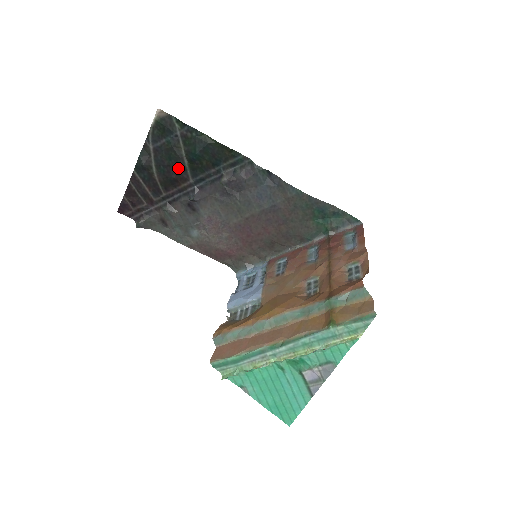
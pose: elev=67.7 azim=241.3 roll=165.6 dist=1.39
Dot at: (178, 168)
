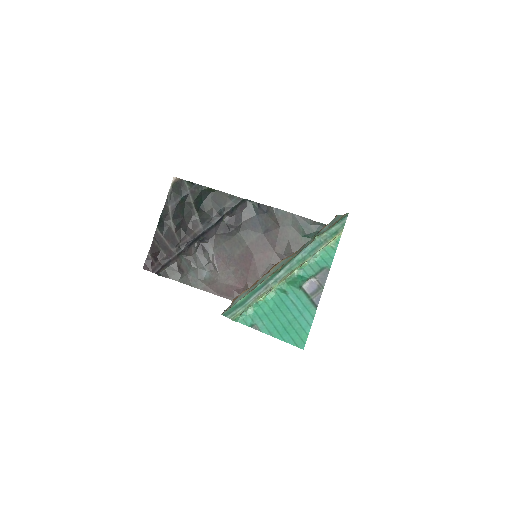
Dot at: (190, 218)
